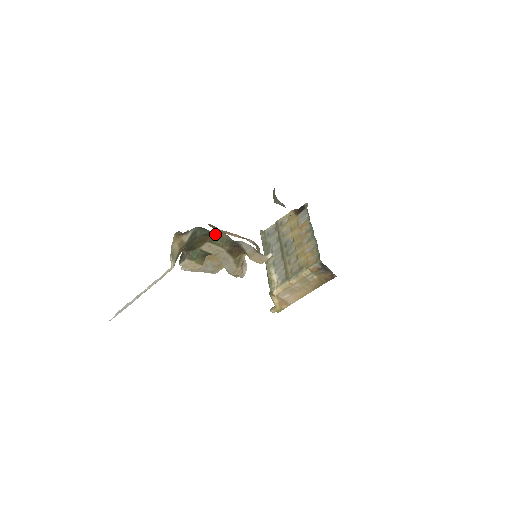
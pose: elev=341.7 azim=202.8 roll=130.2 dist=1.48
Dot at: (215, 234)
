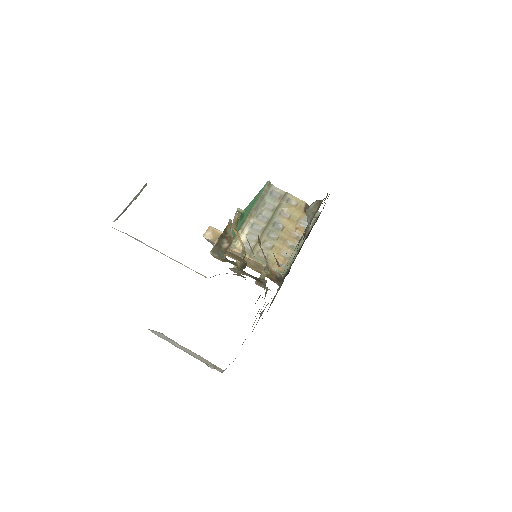
Dot at: occluded
